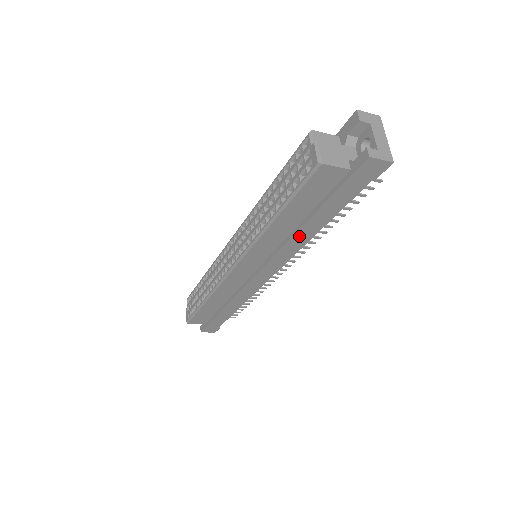
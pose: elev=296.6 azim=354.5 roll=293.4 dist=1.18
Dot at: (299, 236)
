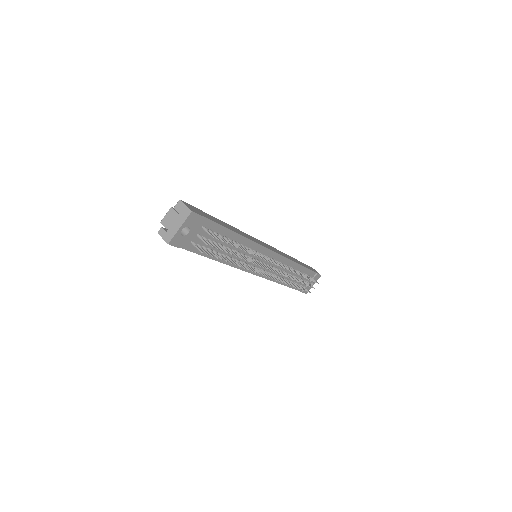
Dot at: occluded
